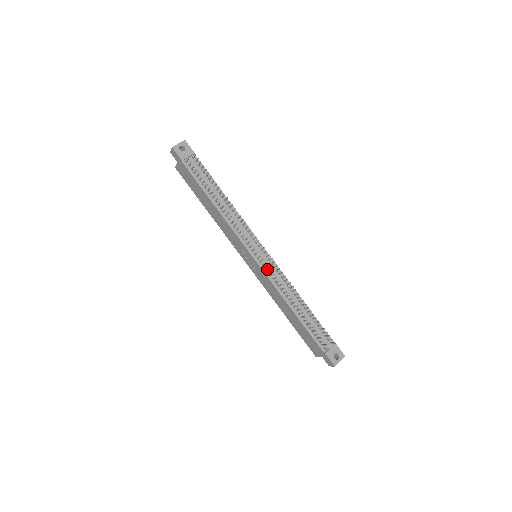
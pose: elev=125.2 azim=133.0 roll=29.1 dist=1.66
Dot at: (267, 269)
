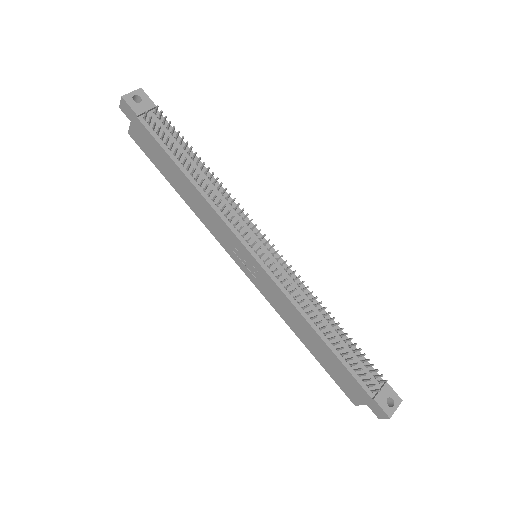
Dot at: (275, 273)
